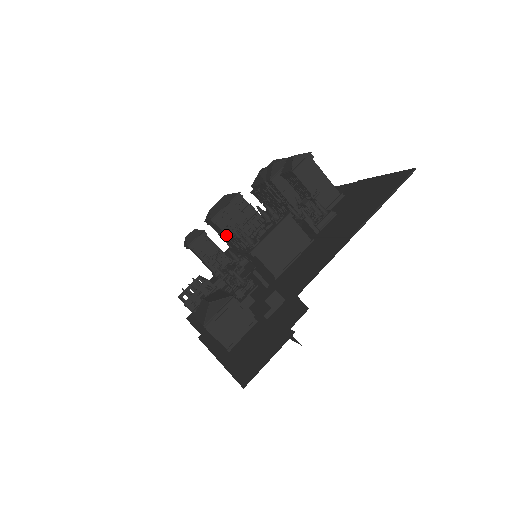
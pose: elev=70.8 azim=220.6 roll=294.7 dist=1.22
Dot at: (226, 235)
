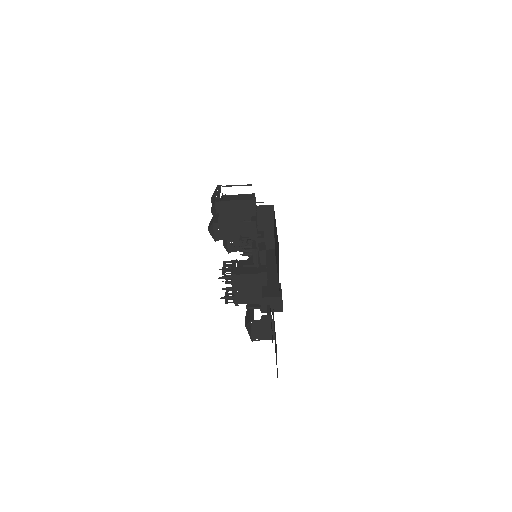
Dot at: occluded
